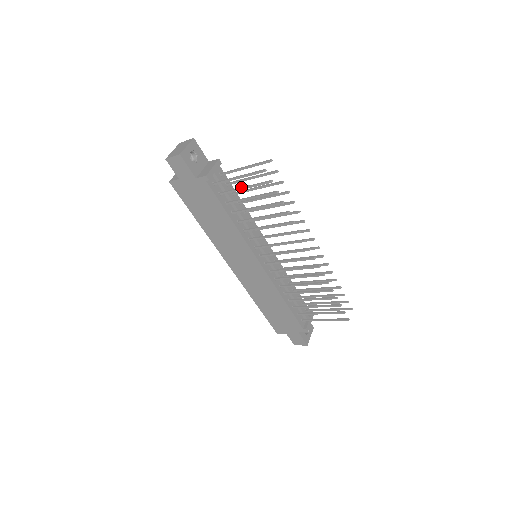
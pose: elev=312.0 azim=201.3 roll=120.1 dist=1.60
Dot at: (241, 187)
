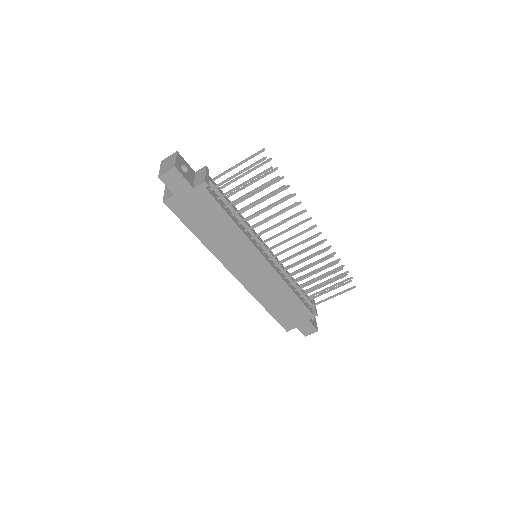
Dot at: (240, 184)
